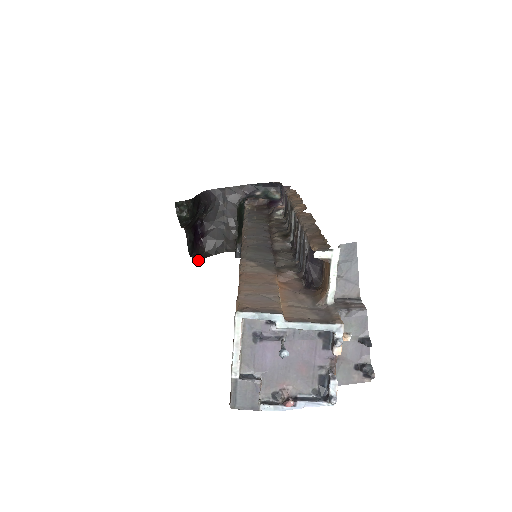
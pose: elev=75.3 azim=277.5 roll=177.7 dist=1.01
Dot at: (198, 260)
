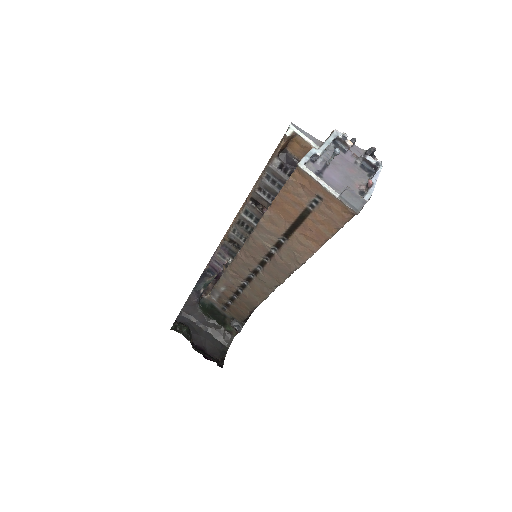
Dot at: occluded
